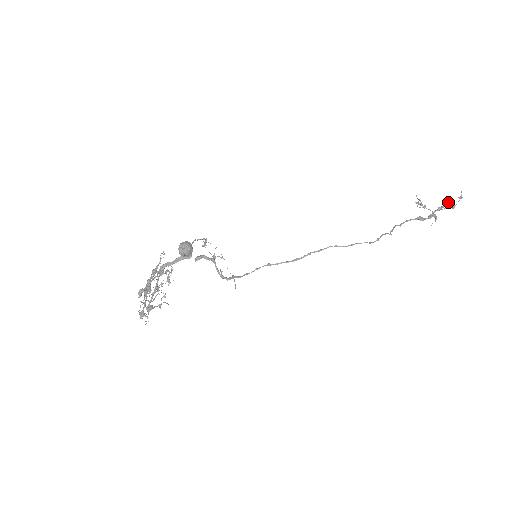
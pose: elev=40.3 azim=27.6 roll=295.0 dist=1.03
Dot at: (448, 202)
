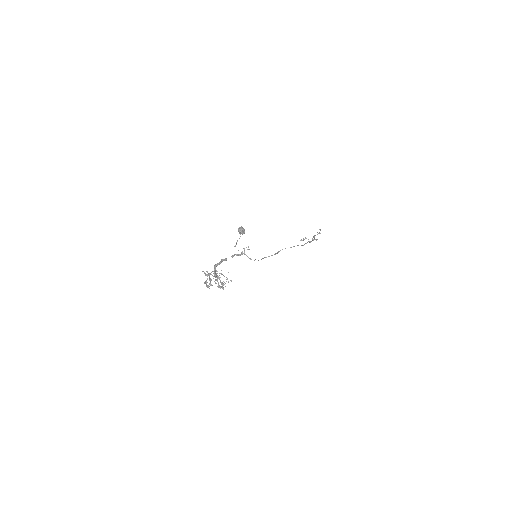
Dot at: occluded
